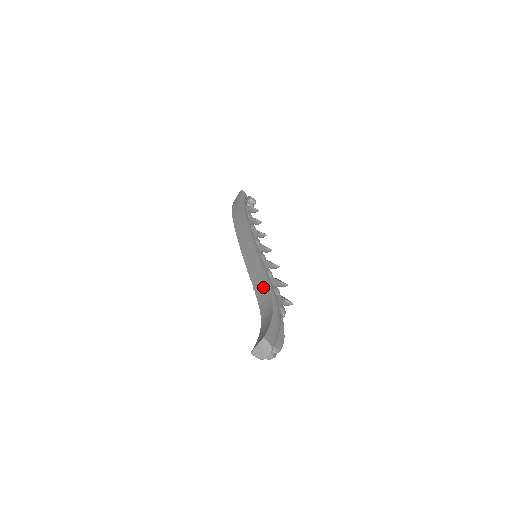
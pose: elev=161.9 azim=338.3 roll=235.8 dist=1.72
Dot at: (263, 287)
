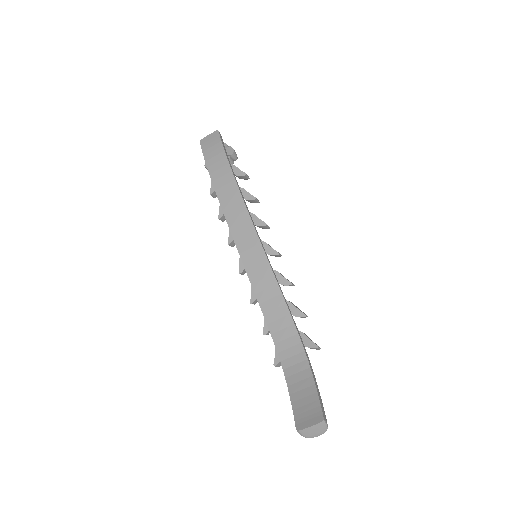
Dot at: (282, 317)
